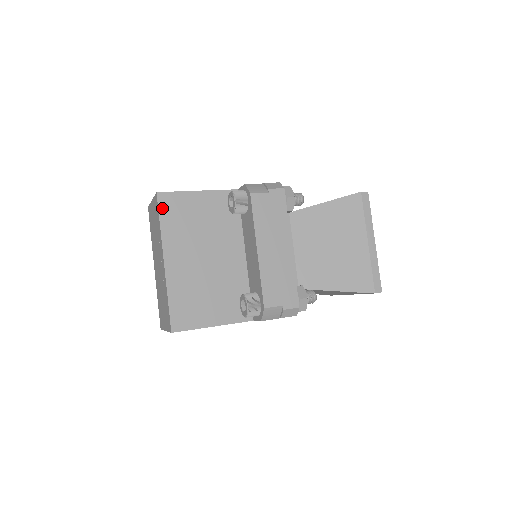
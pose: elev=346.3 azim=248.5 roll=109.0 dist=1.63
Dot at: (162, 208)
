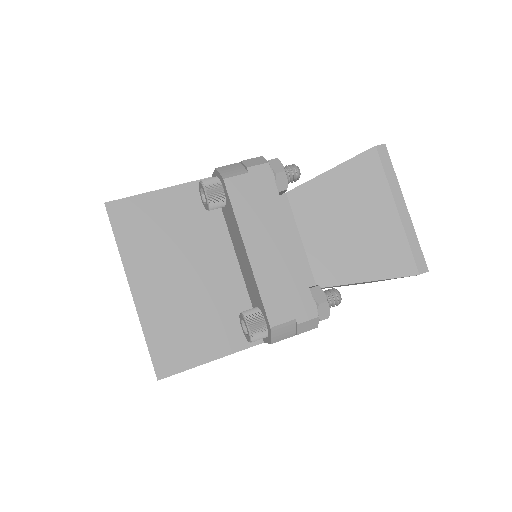
Dot at: (115, 222)
